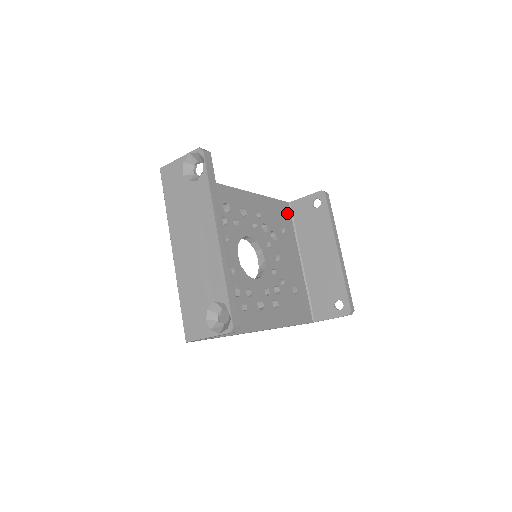
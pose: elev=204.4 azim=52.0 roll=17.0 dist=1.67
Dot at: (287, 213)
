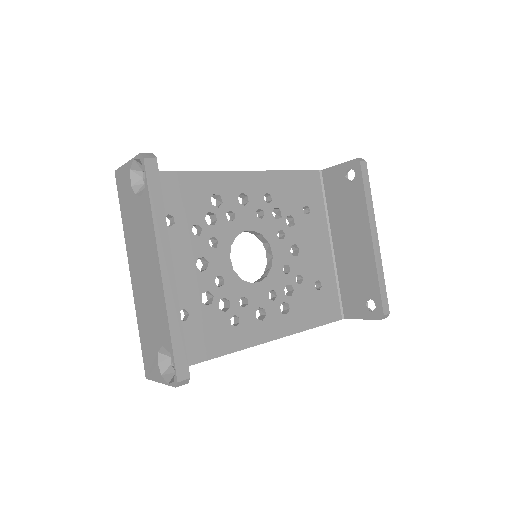
Dot at: (315, 186)
